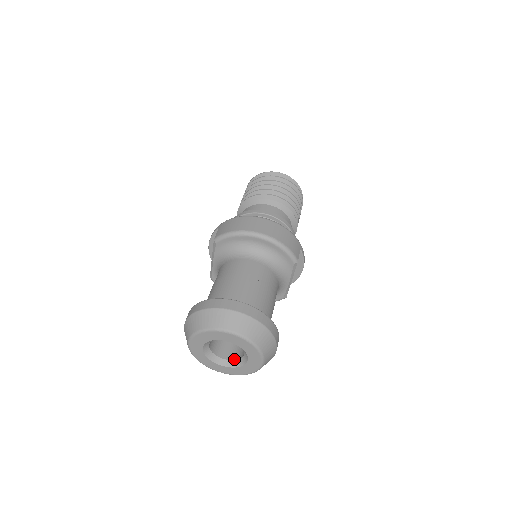
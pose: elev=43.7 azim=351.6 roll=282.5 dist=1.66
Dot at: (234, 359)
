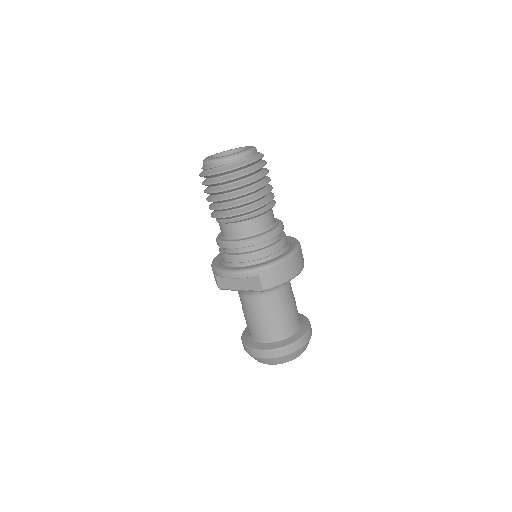
Dot at: occluded
